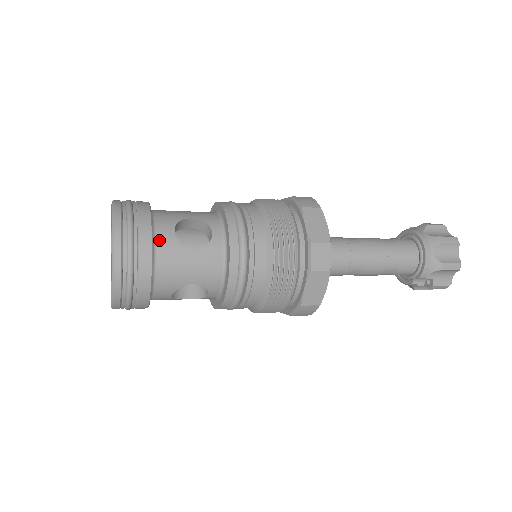
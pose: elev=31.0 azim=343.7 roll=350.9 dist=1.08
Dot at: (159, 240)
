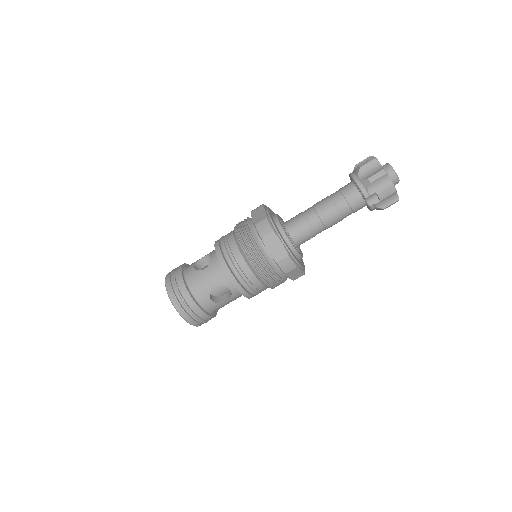
Dot at: (187, 275)
